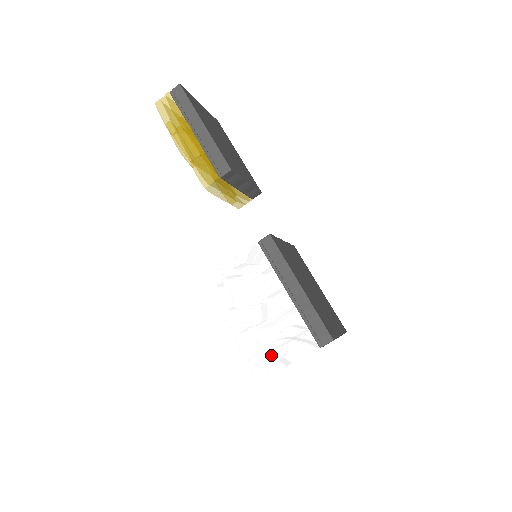
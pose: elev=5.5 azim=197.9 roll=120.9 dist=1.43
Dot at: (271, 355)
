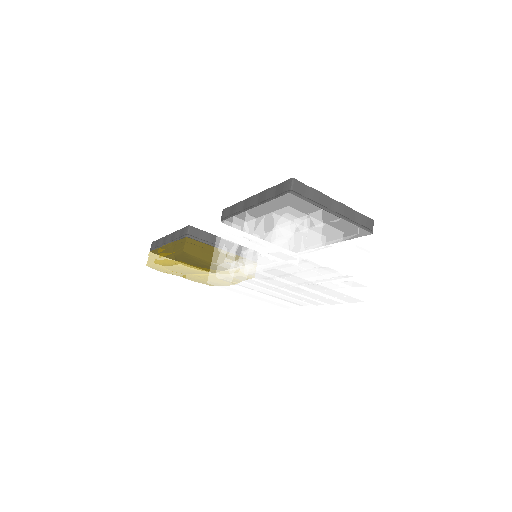
Dot at: (269, 243)
